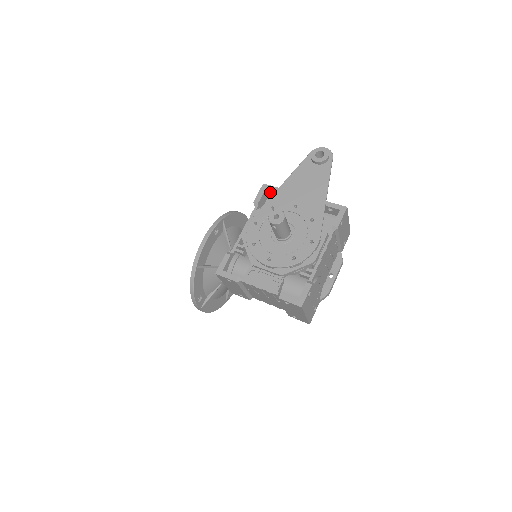
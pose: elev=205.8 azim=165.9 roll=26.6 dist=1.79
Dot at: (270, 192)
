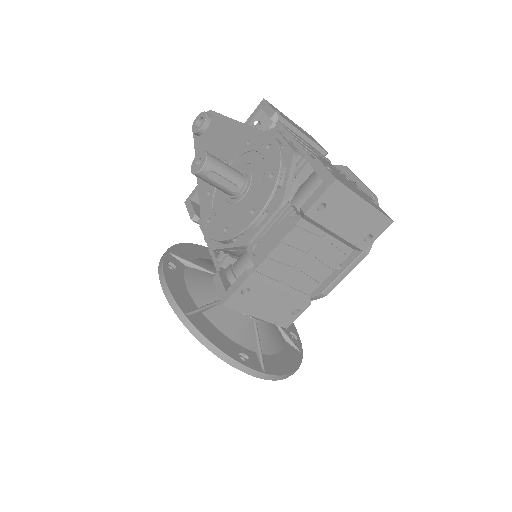
Dot at: (198, 199)
